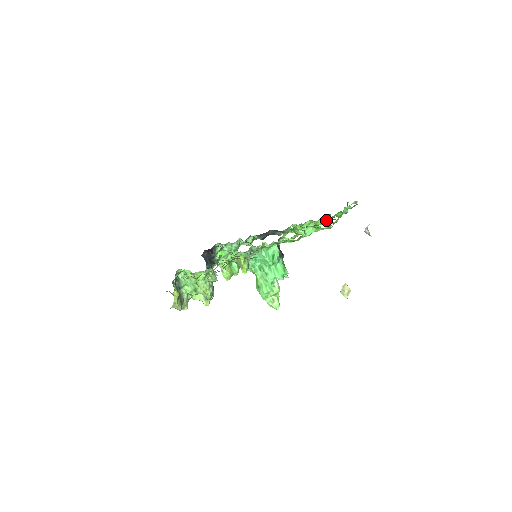
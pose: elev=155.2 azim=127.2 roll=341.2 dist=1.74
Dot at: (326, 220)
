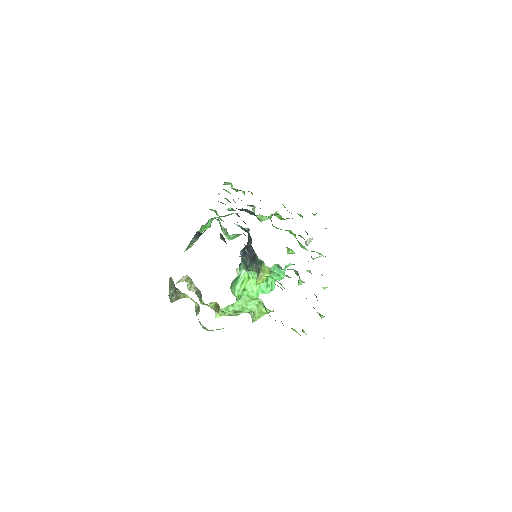
Dot at: occluded
